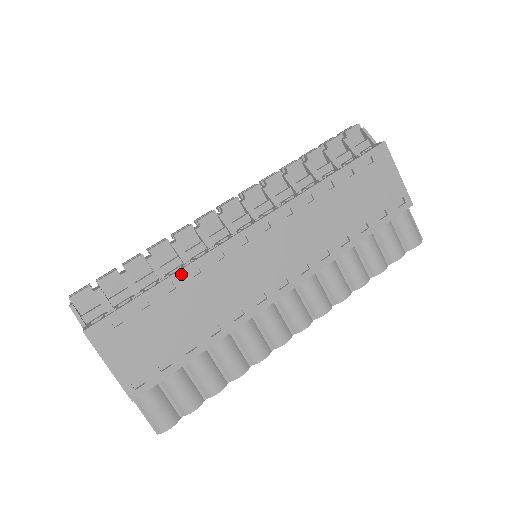
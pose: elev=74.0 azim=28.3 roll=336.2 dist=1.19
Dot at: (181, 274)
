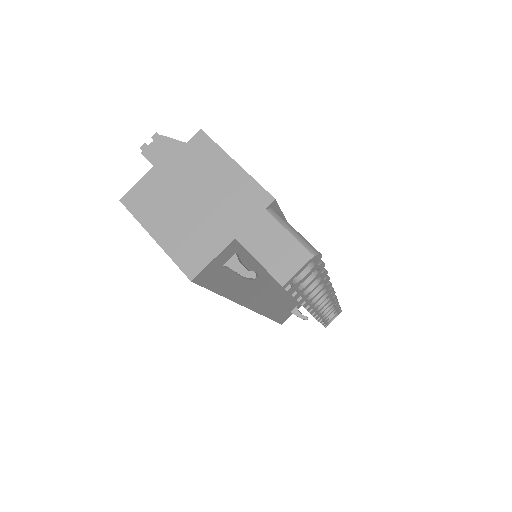
Dot at: occluded
